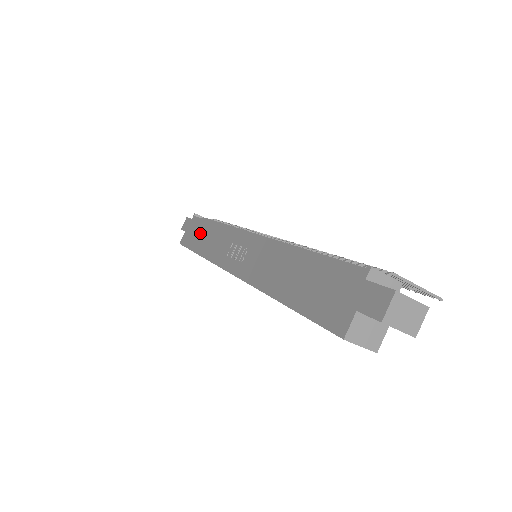
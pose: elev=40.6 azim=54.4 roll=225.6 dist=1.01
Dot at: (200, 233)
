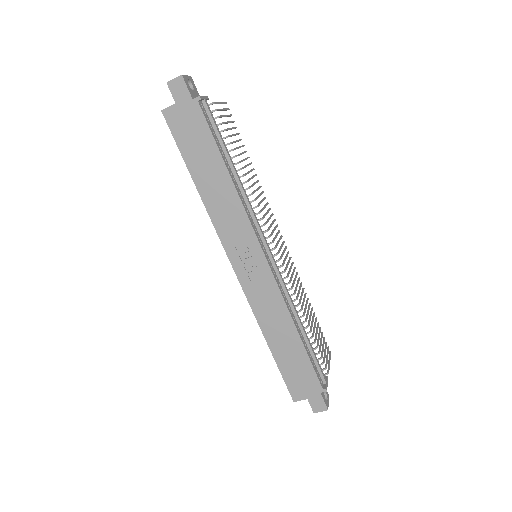
Dot at: (205, 157)
